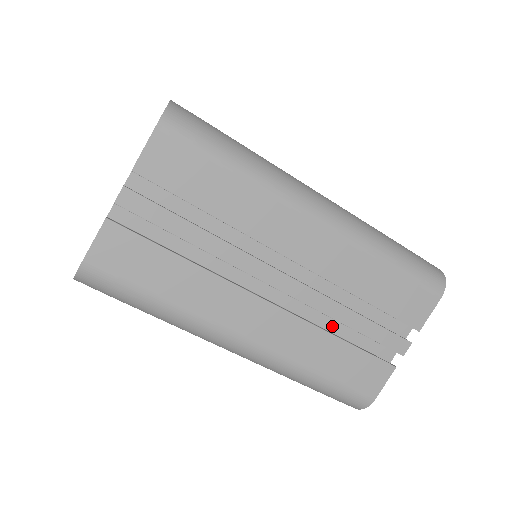
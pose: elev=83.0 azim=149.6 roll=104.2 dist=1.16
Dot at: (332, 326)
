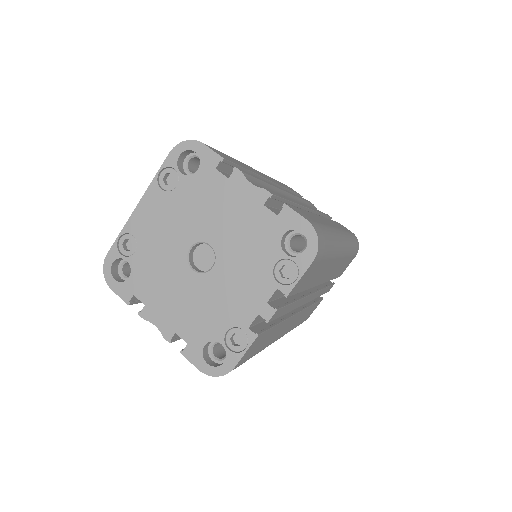
Dot at: occluded
